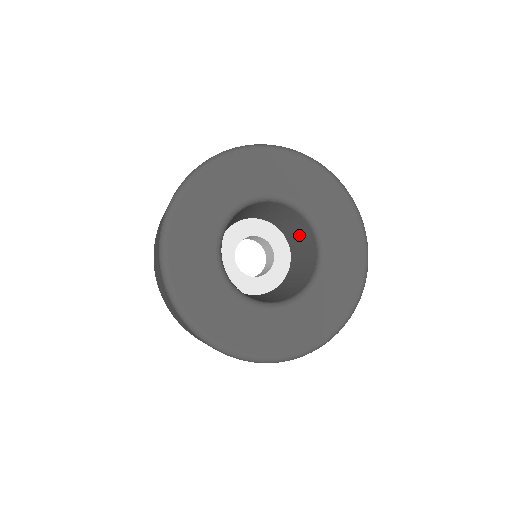
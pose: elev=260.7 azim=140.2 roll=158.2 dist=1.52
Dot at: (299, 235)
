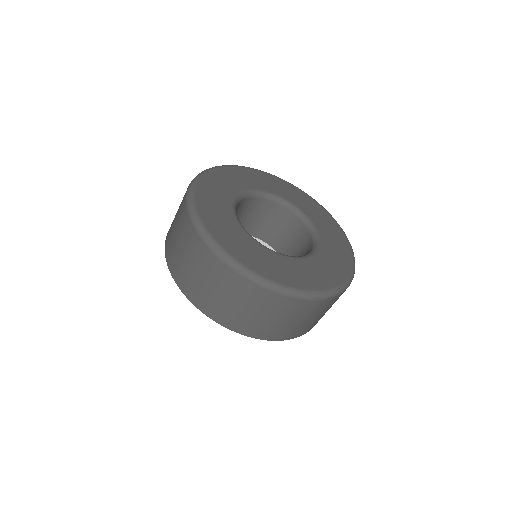
Dot at: (280, 228)
